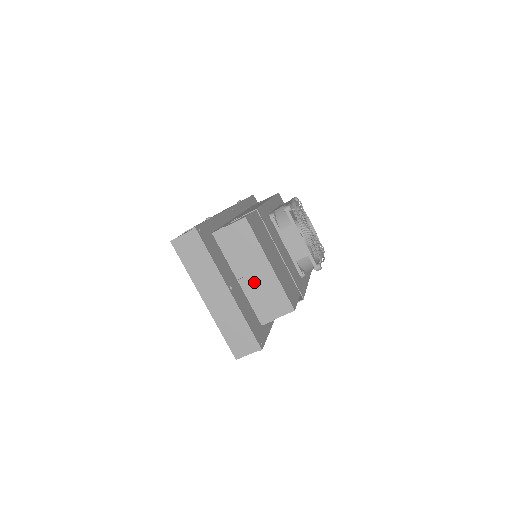
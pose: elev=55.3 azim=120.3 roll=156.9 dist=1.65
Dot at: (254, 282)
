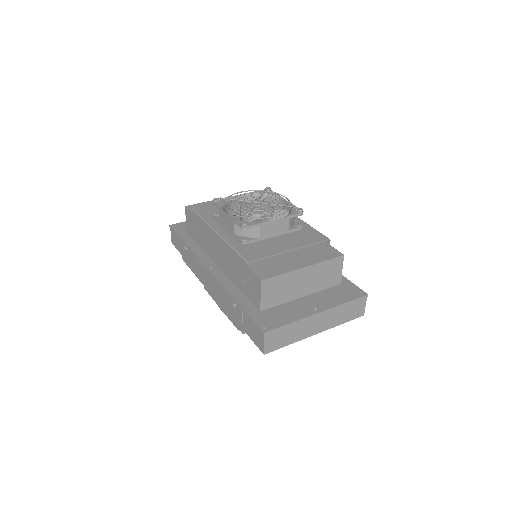
Dot at: (310, 284)
